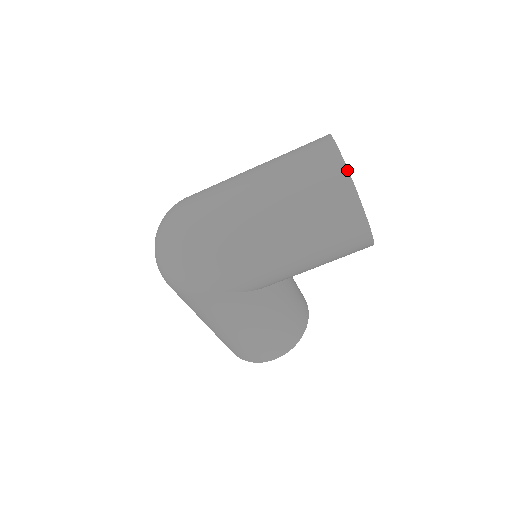
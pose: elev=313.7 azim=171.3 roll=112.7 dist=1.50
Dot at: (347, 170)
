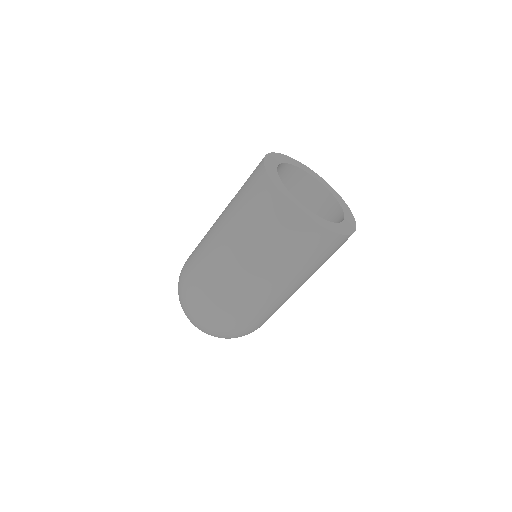
Dot at: (323, 229)
